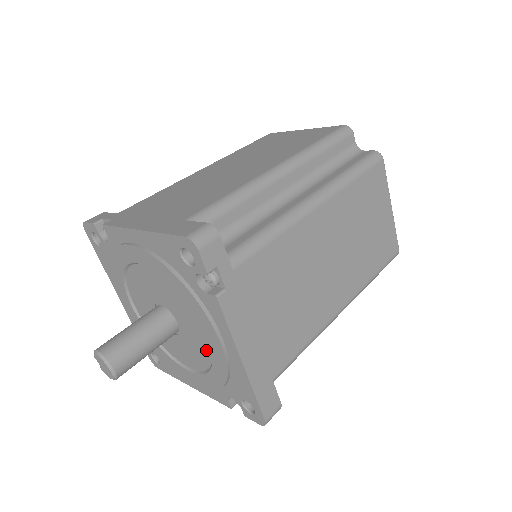
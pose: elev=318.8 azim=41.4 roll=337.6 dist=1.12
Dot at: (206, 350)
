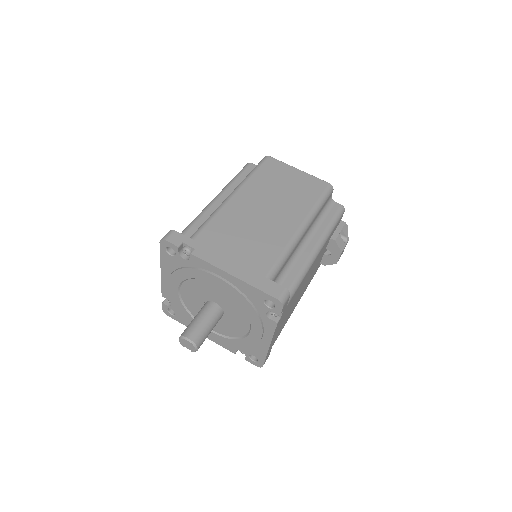
Dot at: (229, 297)
